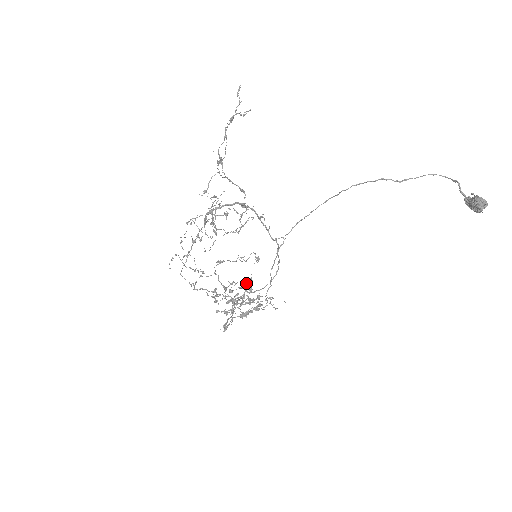
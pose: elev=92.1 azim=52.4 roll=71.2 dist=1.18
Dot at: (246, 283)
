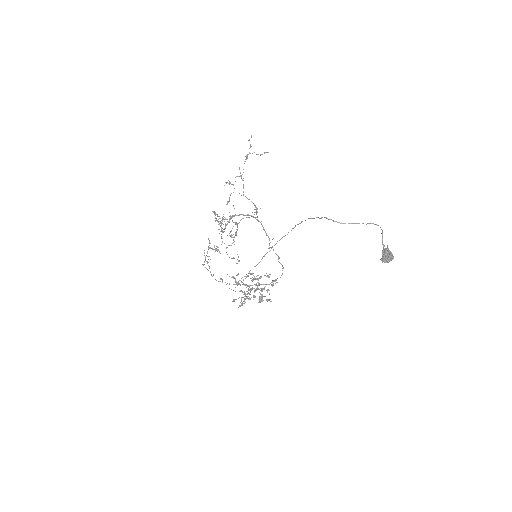
Dot at: (260, 277)
